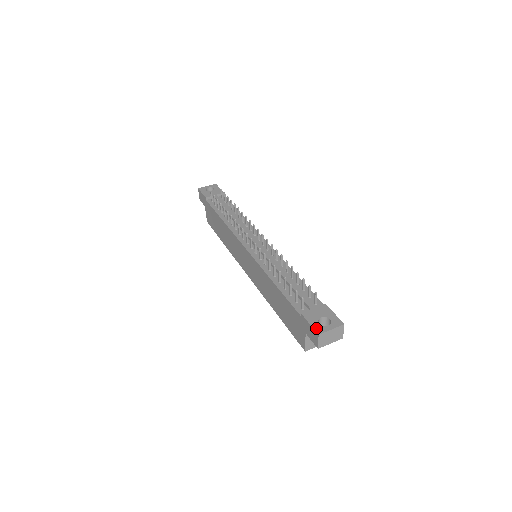
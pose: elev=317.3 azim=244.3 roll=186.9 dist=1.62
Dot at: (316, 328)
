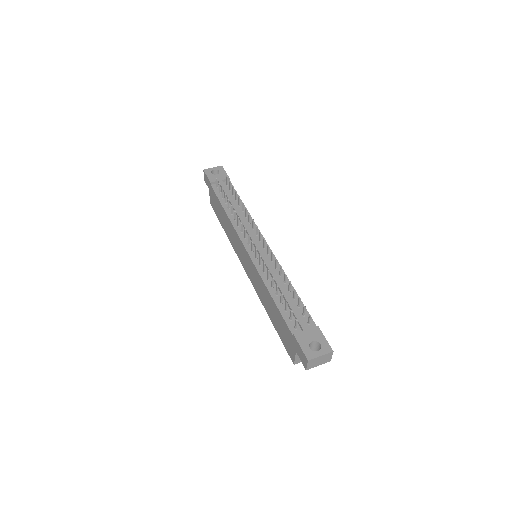
Dot at: (306, 353)
